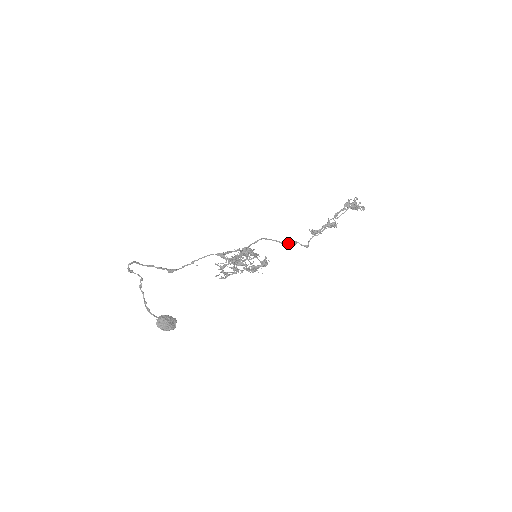
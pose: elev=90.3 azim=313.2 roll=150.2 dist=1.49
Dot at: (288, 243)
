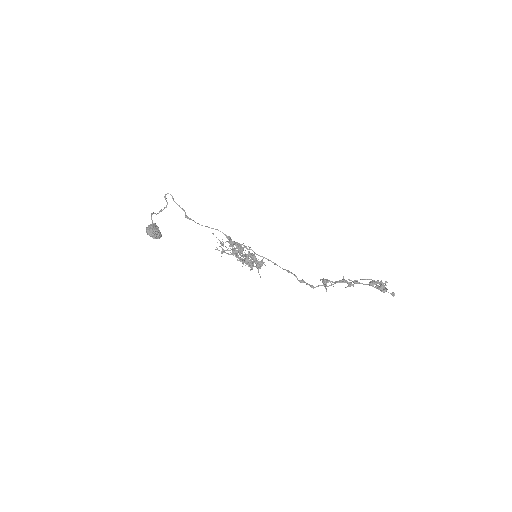
Dot at: (294, 275)
